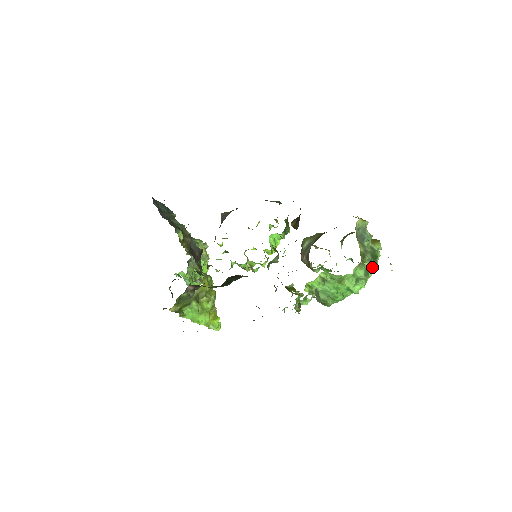
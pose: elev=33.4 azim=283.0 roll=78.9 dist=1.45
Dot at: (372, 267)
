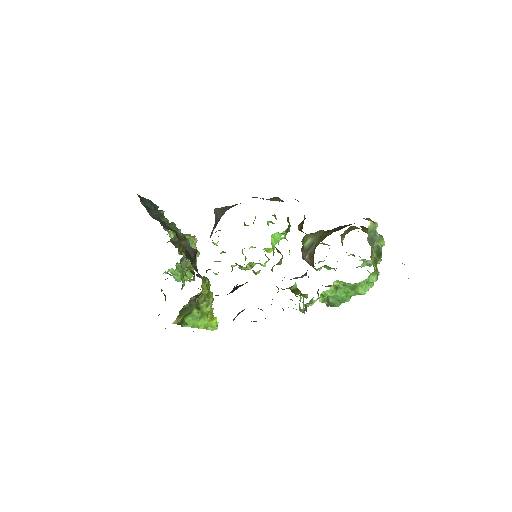
Dot at: occluded
